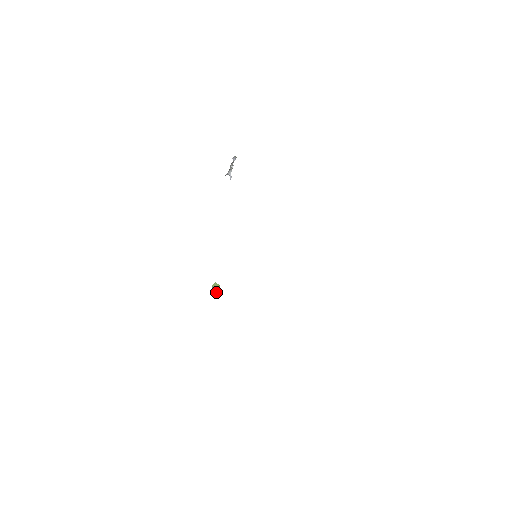
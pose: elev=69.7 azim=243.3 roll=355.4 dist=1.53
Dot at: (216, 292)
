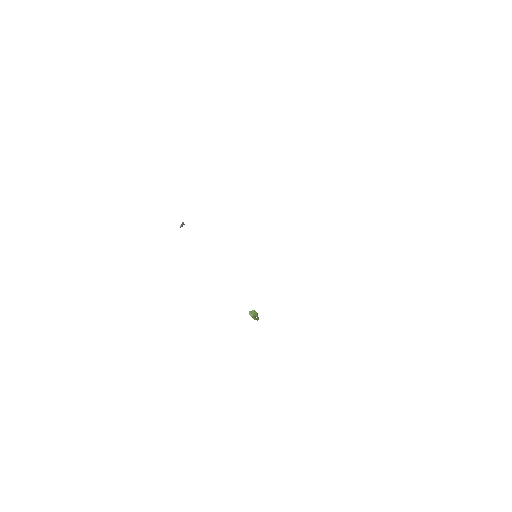
Dot at: (256, 316)
